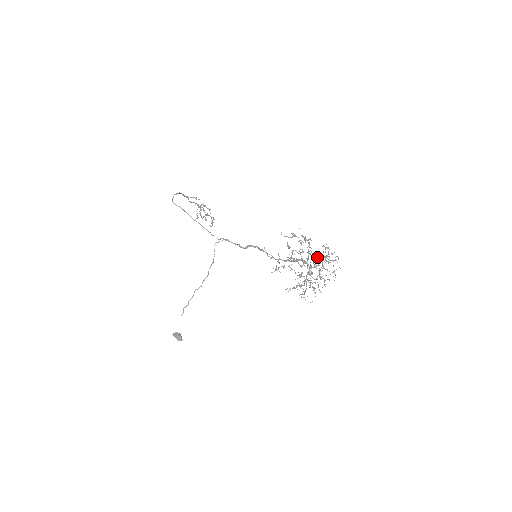
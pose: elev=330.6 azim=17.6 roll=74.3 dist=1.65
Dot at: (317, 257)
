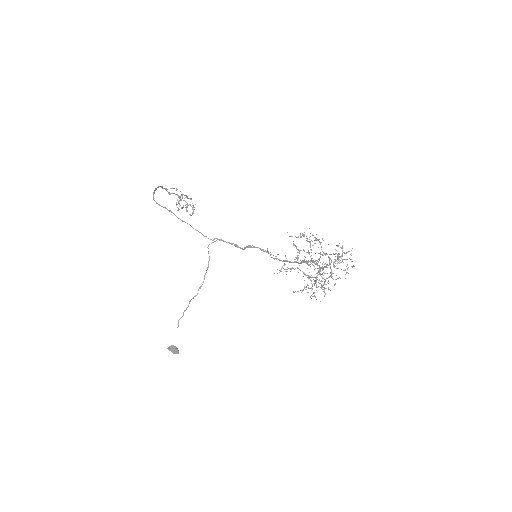
Dot at: (330, 258)
